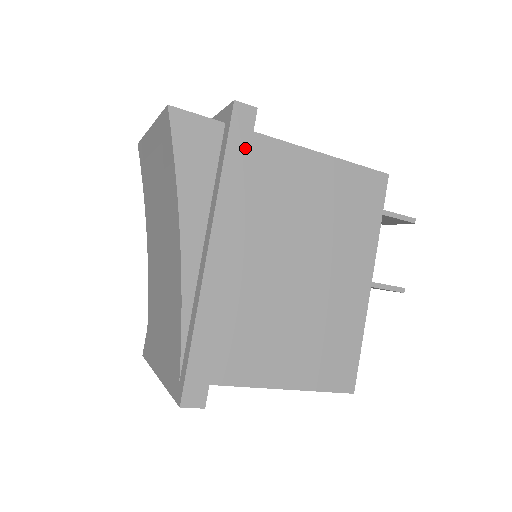
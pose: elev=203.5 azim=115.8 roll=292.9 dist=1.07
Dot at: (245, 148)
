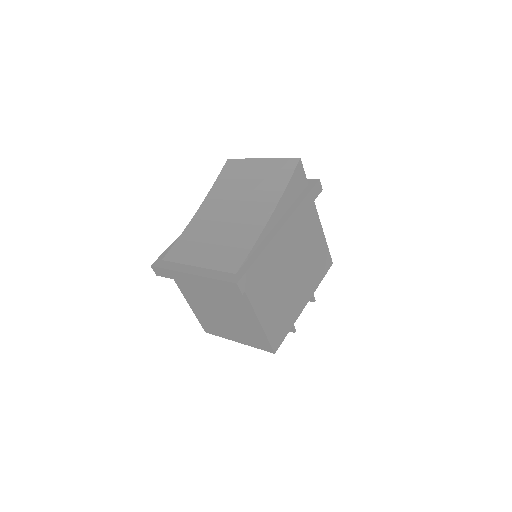
Dot at: (312, 200)
